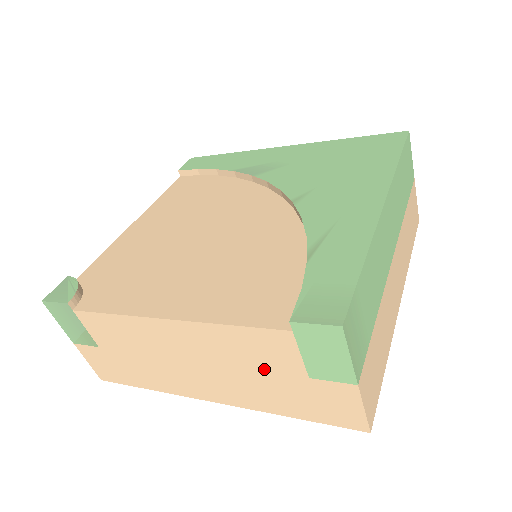
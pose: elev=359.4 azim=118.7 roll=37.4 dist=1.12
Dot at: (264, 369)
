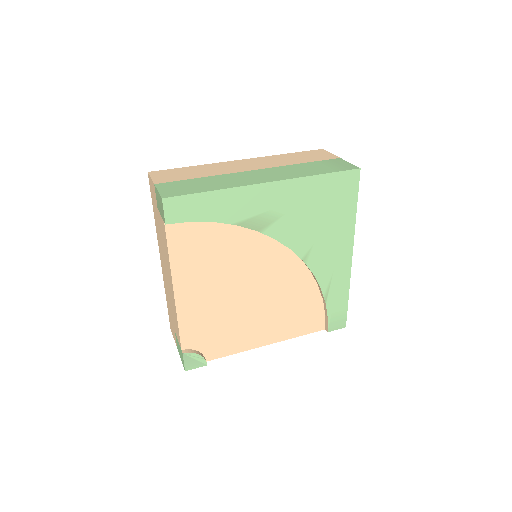
Dot at: occluded
